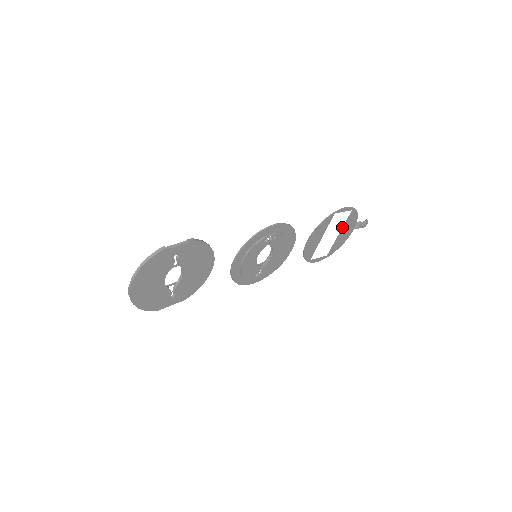
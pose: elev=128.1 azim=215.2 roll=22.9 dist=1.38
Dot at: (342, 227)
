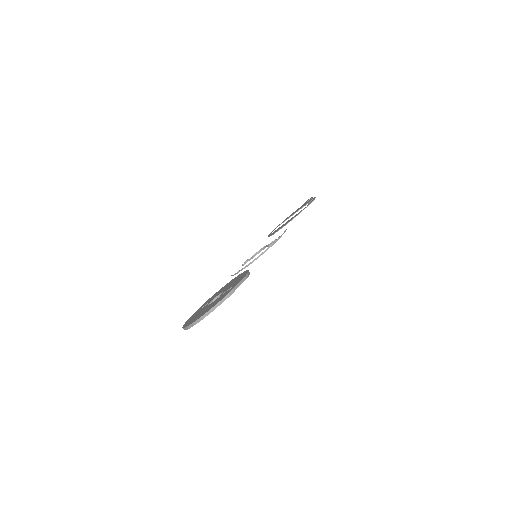
Dot at: (299, 209)
